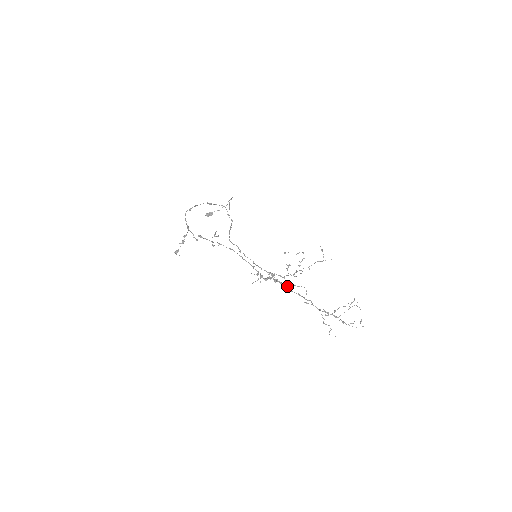
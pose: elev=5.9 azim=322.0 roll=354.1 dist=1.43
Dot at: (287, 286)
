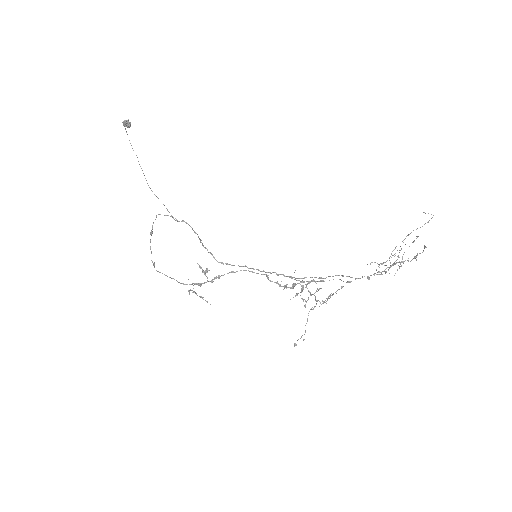
Dot at: occluded
